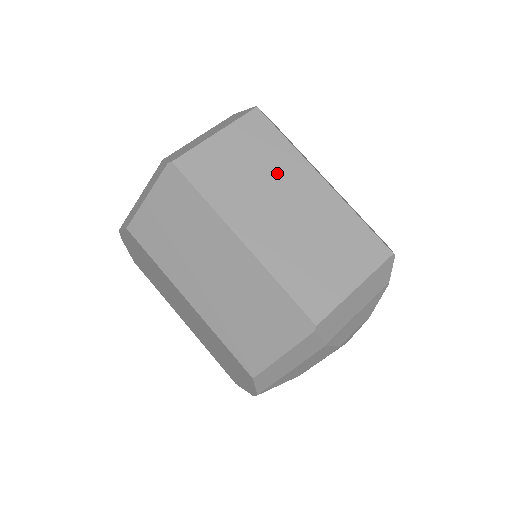
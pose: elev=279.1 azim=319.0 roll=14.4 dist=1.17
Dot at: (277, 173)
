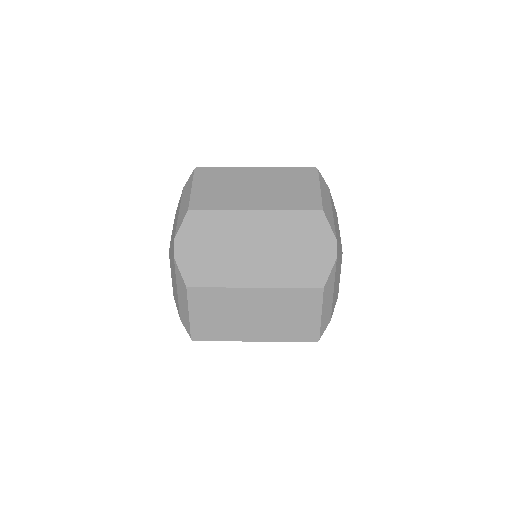
Dot at: occluded
